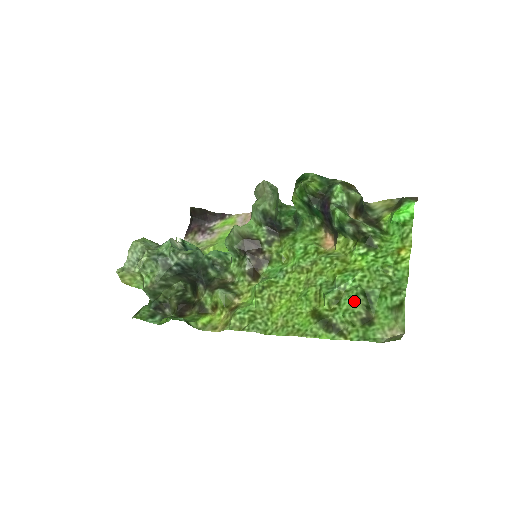
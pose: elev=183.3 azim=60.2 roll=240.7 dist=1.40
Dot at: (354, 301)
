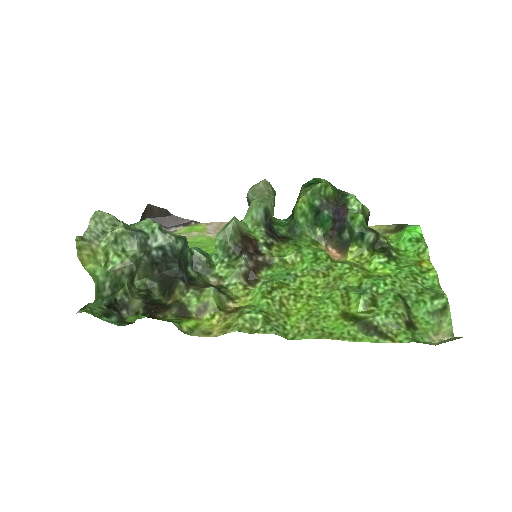
Dot at: (394, 303)
